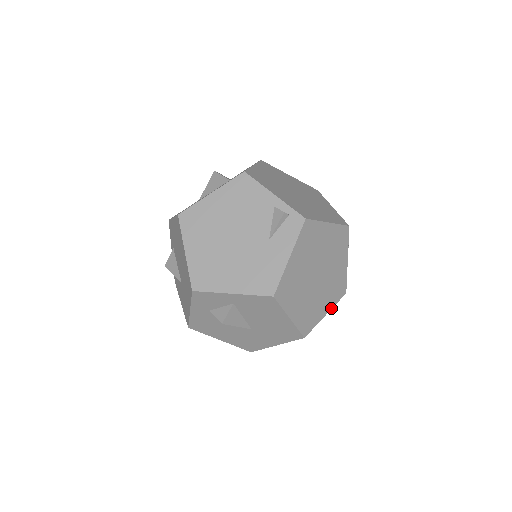
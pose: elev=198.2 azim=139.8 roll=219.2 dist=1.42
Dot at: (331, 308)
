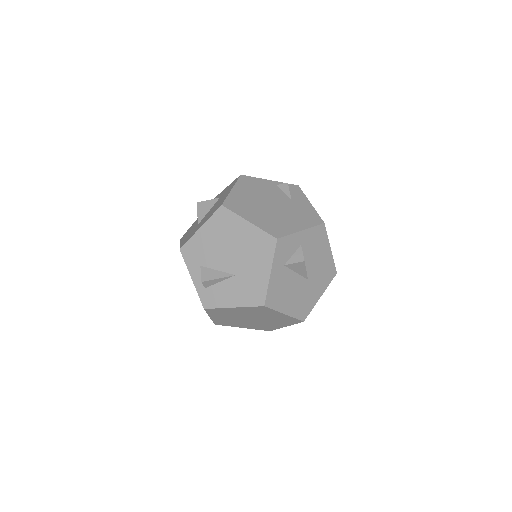
Dot at: occluded
